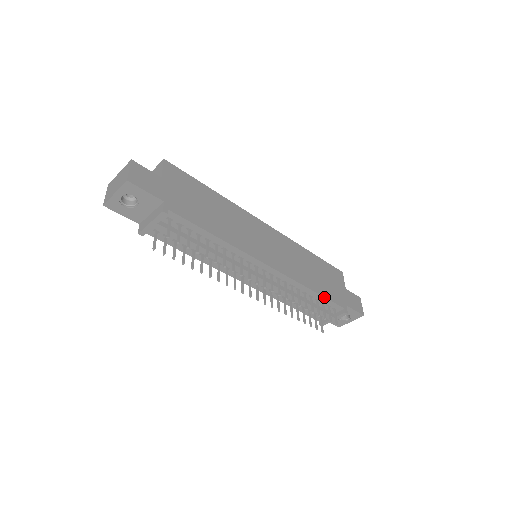
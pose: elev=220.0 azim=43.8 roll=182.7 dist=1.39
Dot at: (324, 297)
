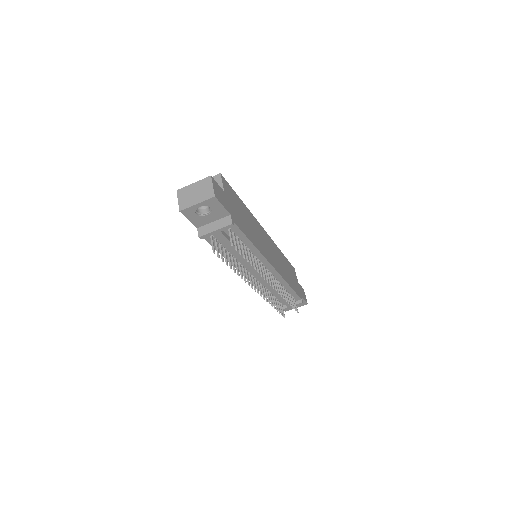
Dot at: (294, 291)
